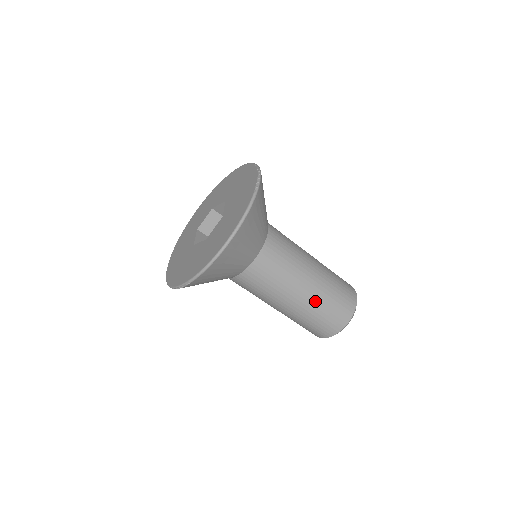
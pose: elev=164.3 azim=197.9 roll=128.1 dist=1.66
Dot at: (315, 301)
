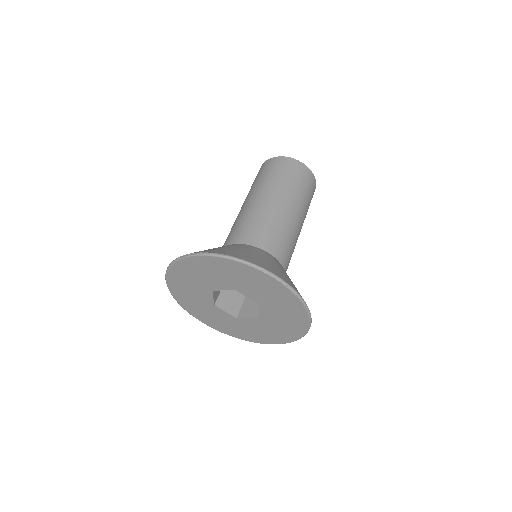
Dot at: occluded
